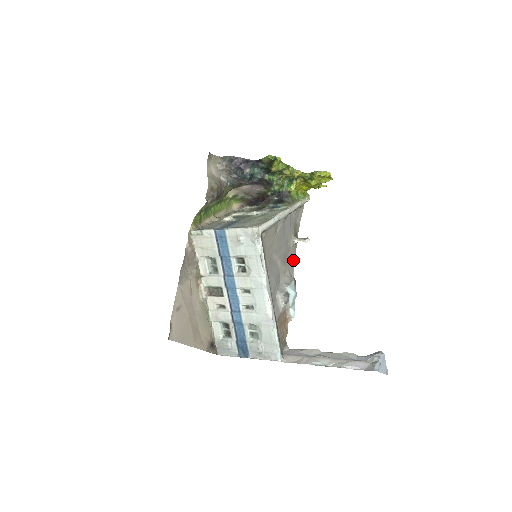
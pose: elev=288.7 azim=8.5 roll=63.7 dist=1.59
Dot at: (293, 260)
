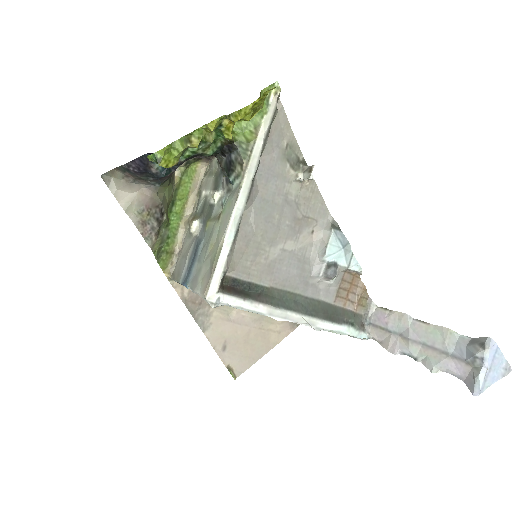
Dot at: (317, 199)
